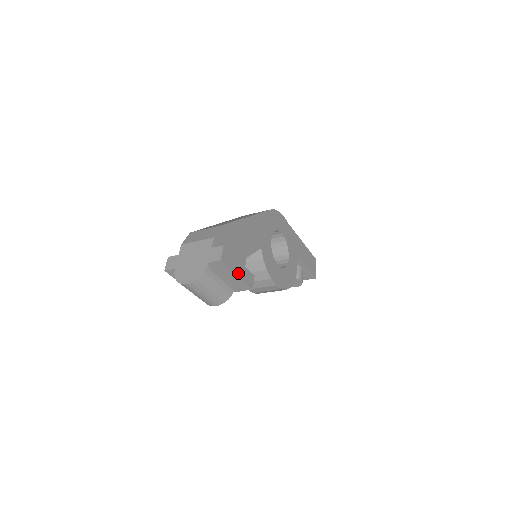
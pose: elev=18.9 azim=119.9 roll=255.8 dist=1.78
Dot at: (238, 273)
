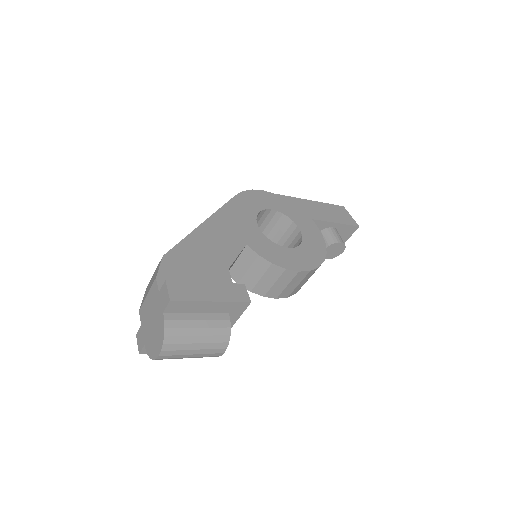
Dot at: (212, 298)
